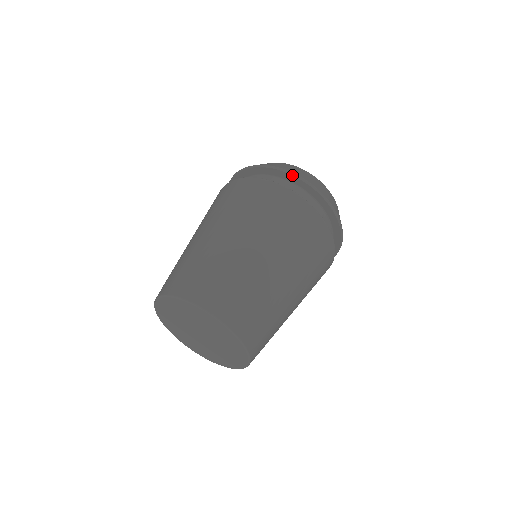
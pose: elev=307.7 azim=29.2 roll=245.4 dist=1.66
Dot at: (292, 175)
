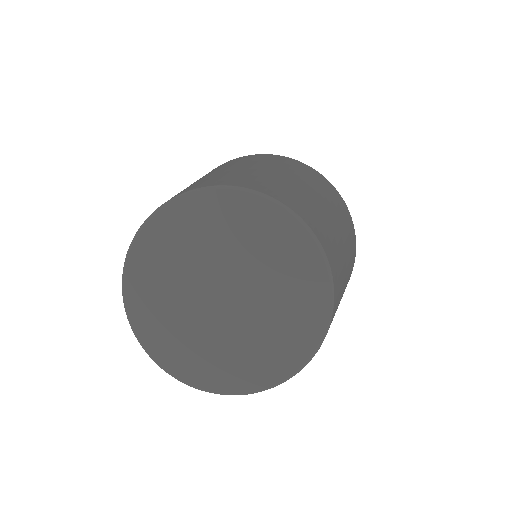
Dot at: occluded
